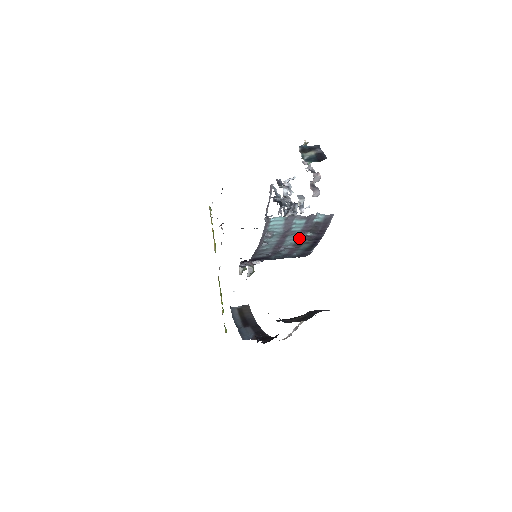
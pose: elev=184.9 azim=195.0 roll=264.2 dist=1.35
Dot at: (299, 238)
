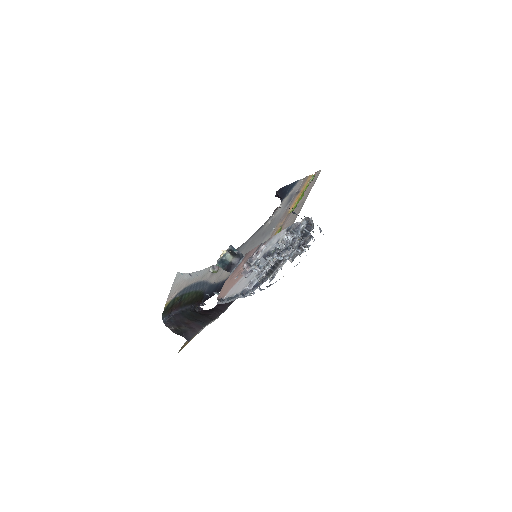
Dot at: occluded
